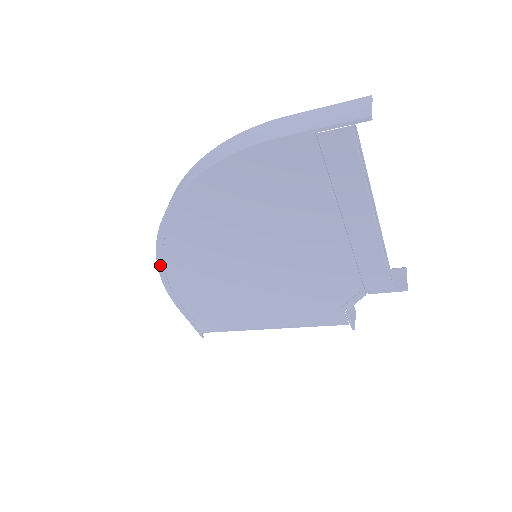
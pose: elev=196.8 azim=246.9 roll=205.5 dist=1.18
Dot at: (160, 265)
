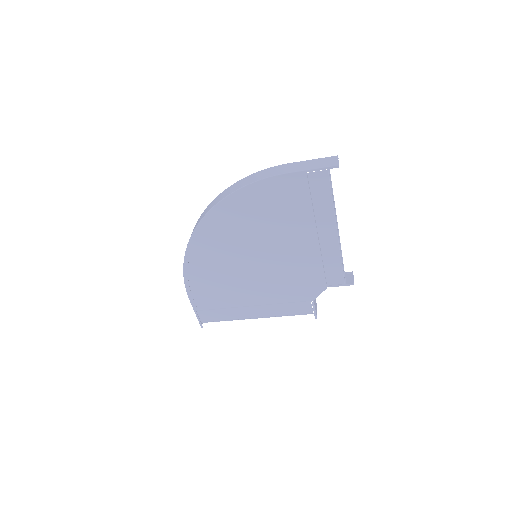
Dot at: (186, 261)
